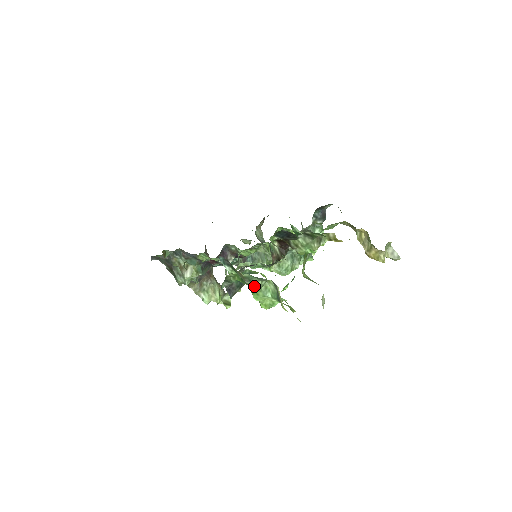
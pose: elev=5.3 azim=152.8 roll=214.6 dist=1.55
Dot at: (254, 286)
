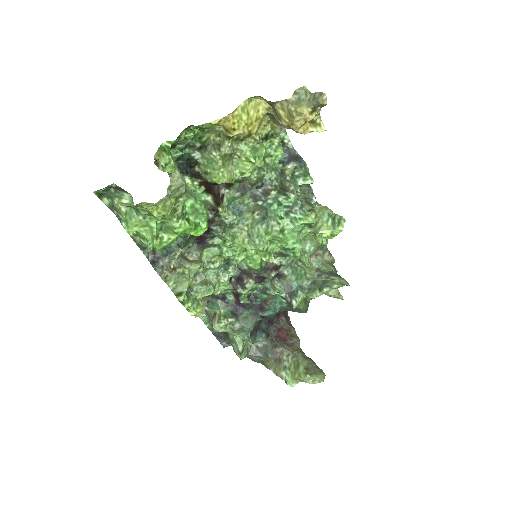
Dot at: (119, 212)
